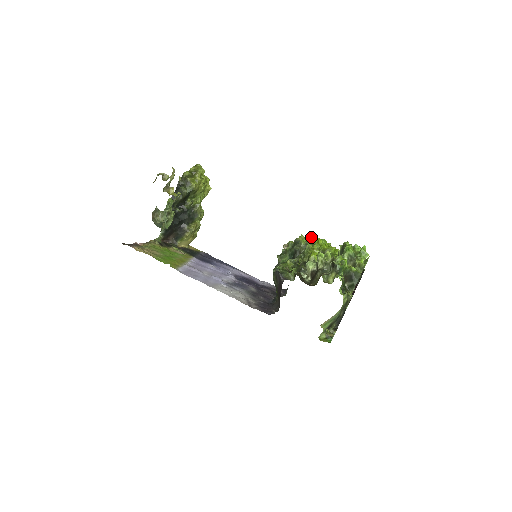
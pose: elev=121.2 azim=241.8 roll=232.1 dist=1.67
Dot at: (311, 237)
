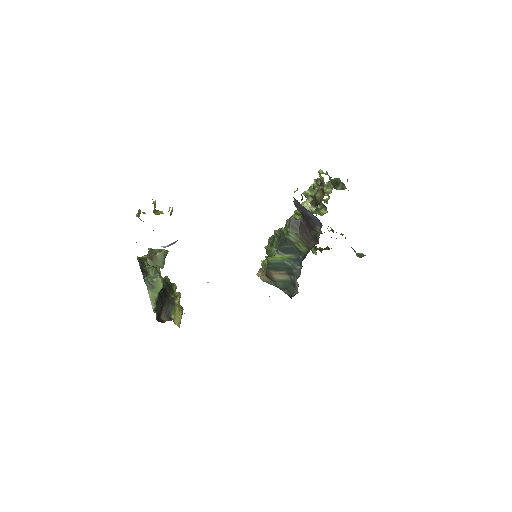
Dot at: occluded
